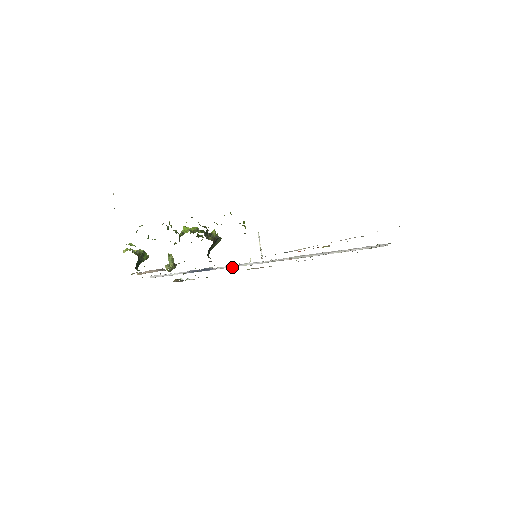
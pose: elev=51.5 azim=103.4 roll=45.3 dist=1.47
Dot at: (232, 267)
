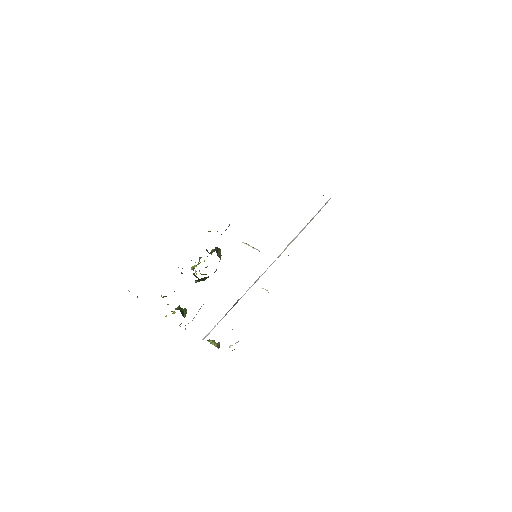
Dot at: occluded
